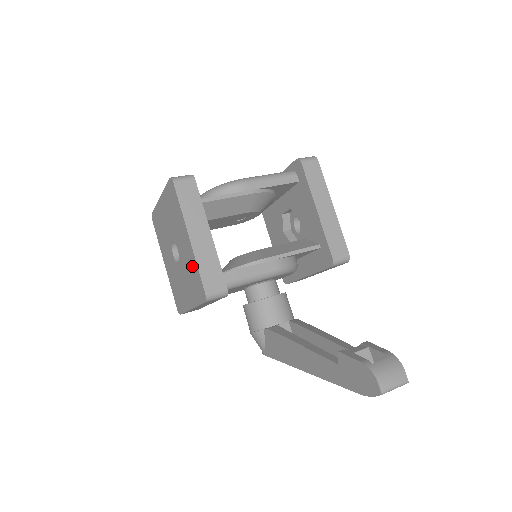
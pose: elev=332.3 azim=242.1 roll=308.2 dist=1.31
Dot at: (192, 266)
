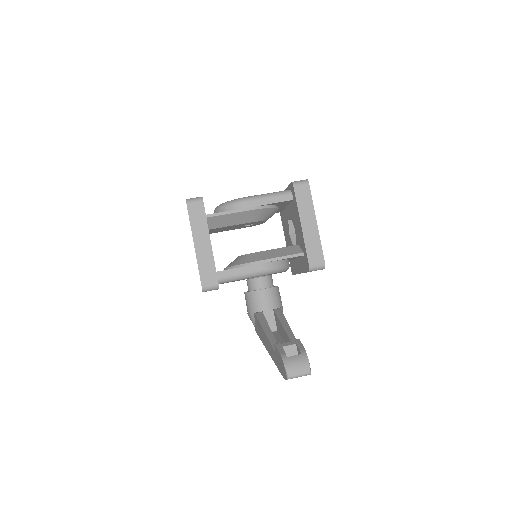
Dot at: occluded
